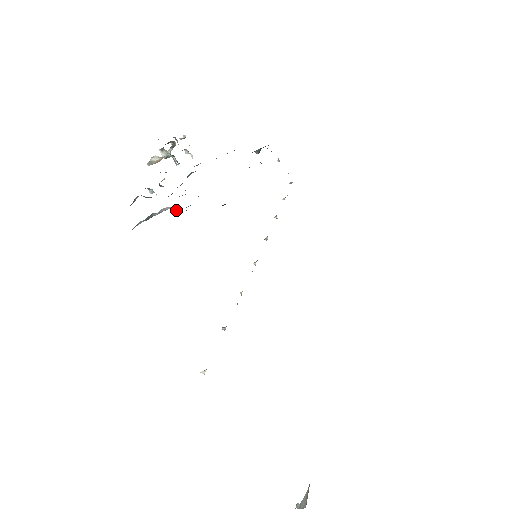
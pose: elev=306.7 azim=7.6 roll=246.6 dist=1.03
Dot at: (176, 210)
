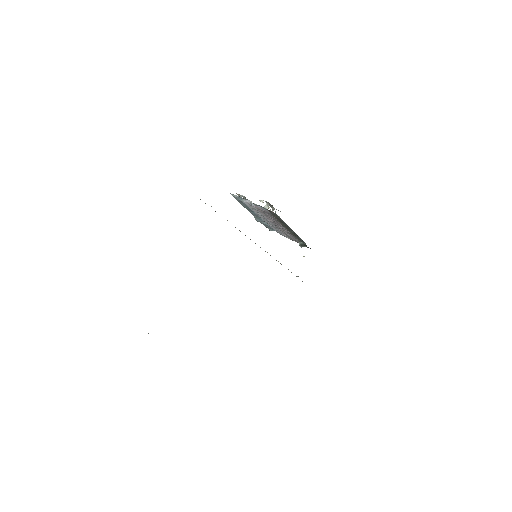
Dot at: (252, 205)
